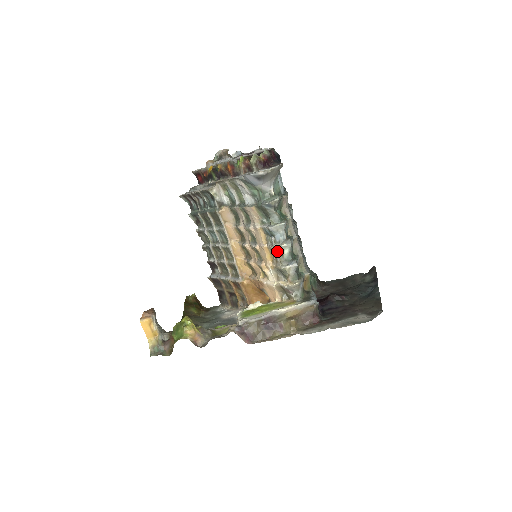
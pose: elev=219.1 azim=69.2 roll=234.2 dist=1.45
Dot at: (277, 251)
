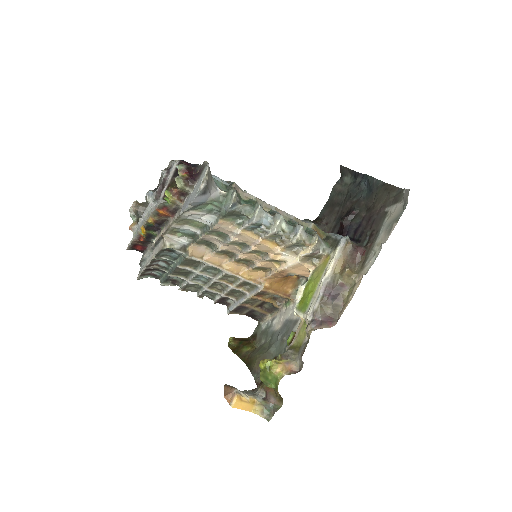
Dot at: (277, 233)
